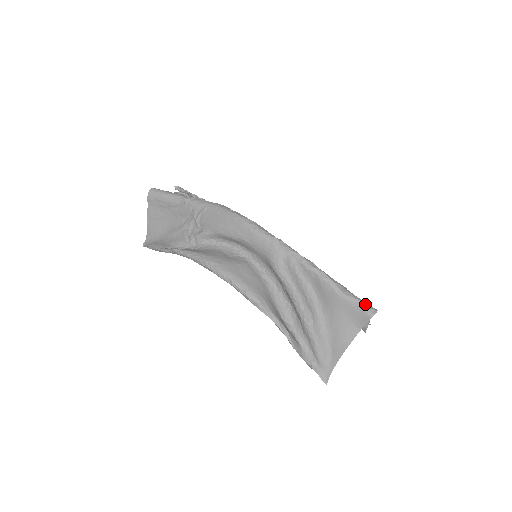
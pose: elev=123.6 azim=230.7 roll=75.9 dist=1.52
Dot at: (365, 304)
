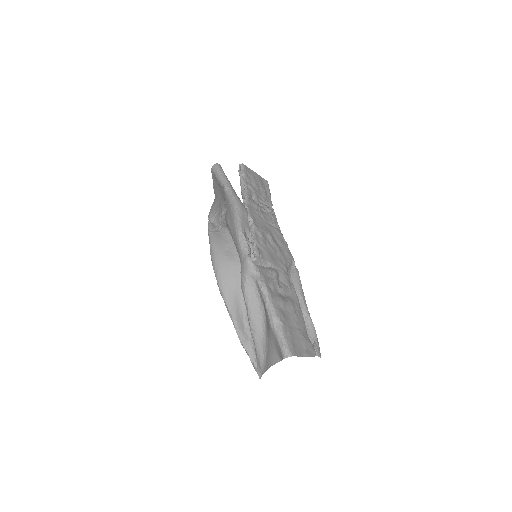
Dot at: (284, 346)
